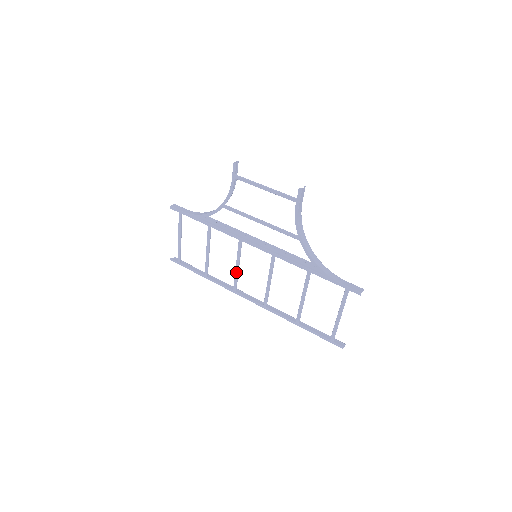
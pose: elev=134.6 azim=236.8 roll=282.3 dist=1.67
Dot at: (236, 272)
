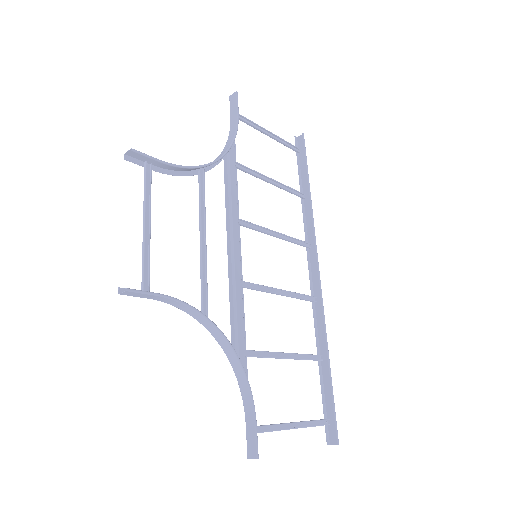
Dot at: (283, 237)
